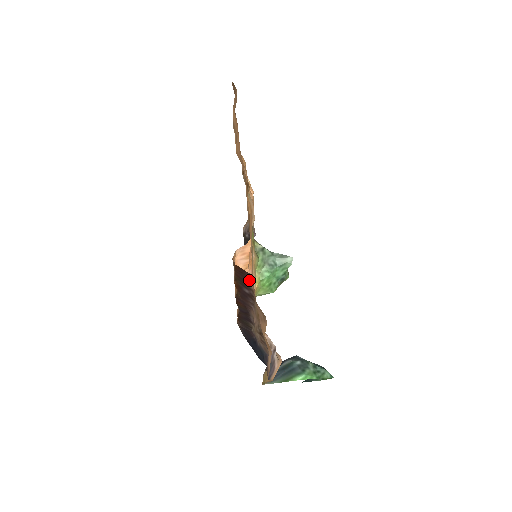
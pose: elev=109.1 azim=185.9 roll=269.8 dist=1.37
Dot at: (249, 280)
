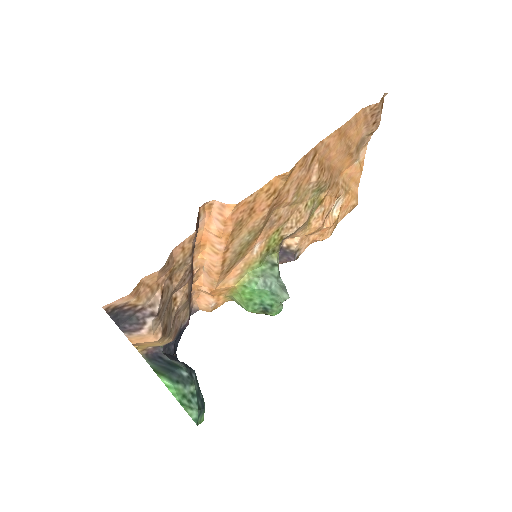
Dot at: occluded
